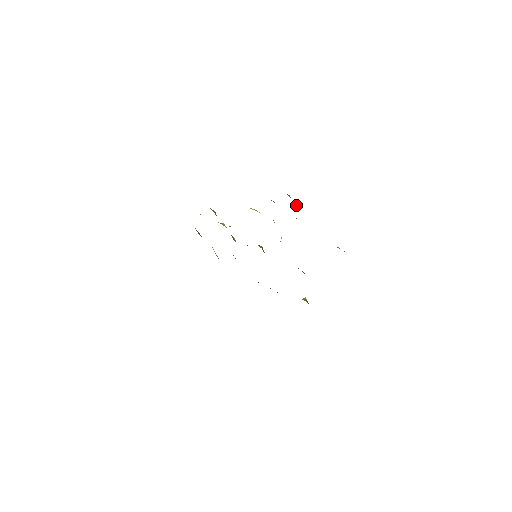
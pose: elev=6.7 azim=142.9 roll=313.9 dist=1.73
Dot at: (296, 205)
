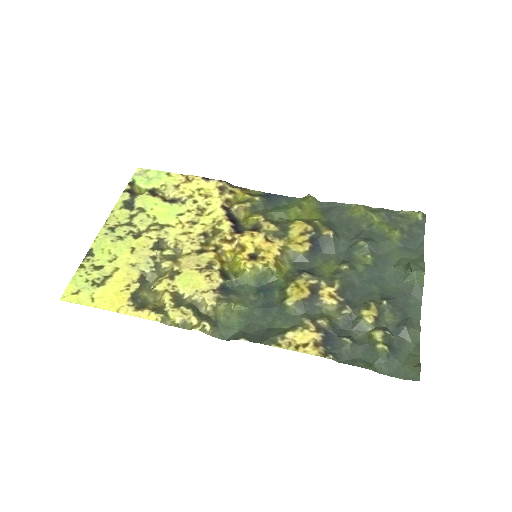
Dot at: (392, 341)
